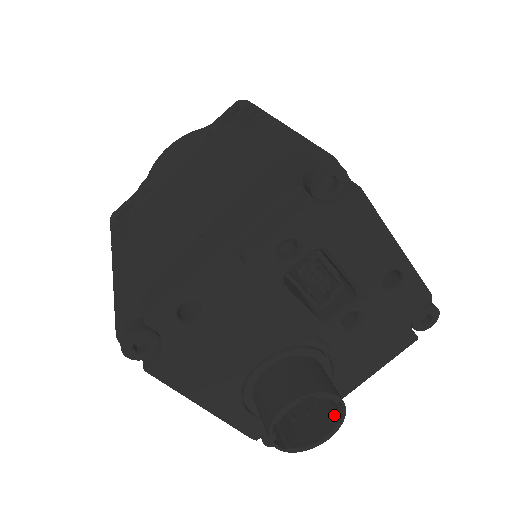
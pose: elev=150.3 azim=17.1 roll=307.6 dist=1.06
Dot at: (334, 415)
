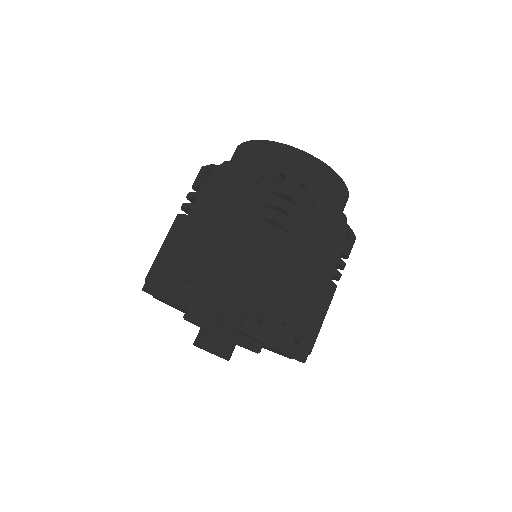
Dot at: occluded
